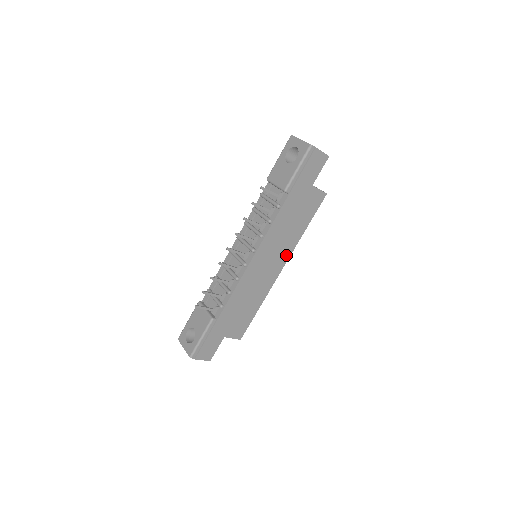
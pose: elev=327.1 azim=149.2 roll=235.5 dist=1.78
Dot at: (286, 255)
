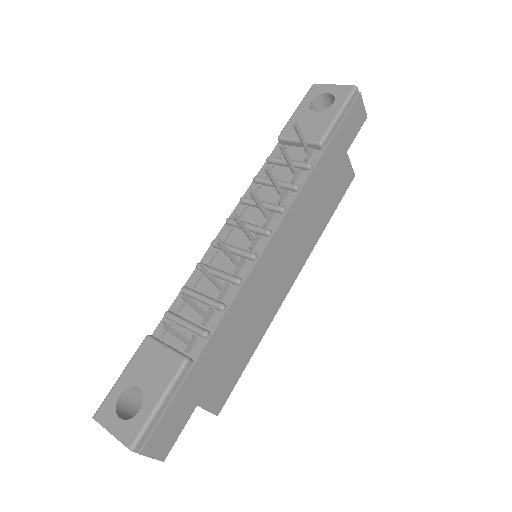
Dot at: (302, 259)
